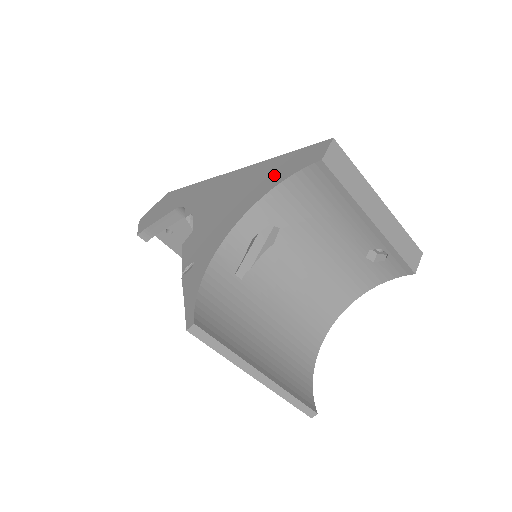
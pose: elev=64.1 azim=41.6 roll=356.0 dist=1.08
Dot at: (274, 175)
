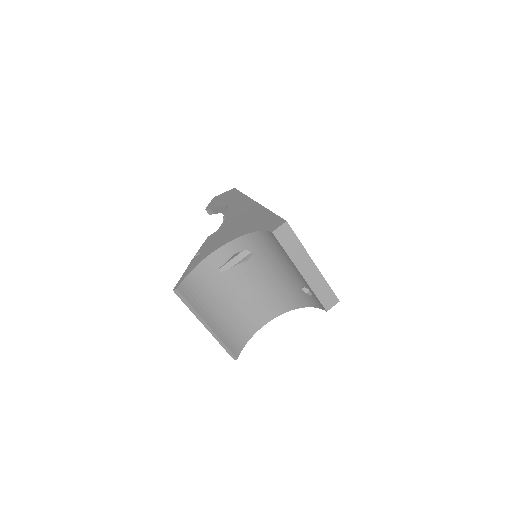
Dot at: (258, 224)
